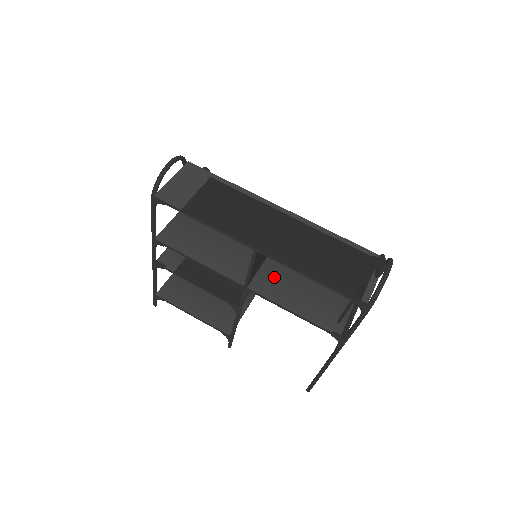
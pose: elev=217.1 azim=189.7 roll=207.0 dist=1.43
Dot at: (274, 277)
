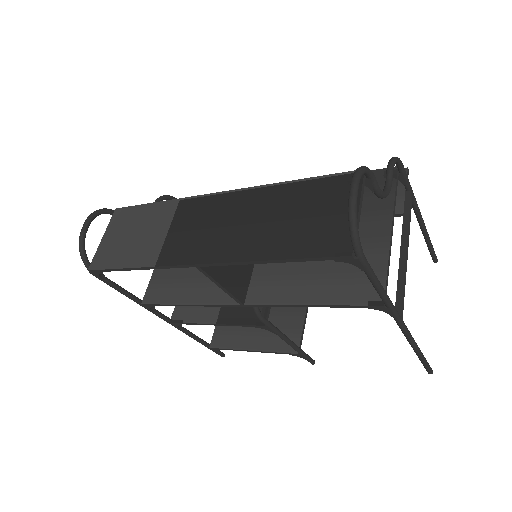
Dot at: (271, 273)
